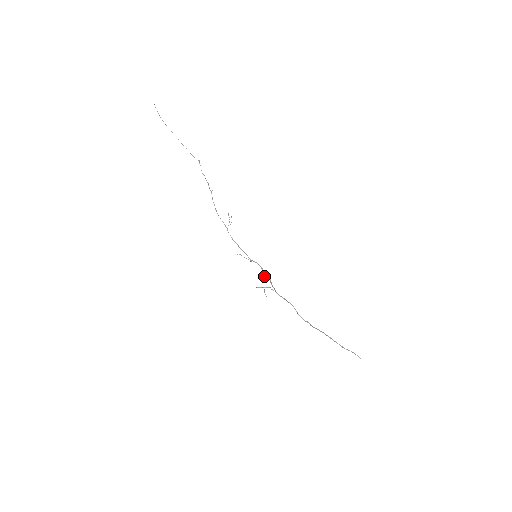
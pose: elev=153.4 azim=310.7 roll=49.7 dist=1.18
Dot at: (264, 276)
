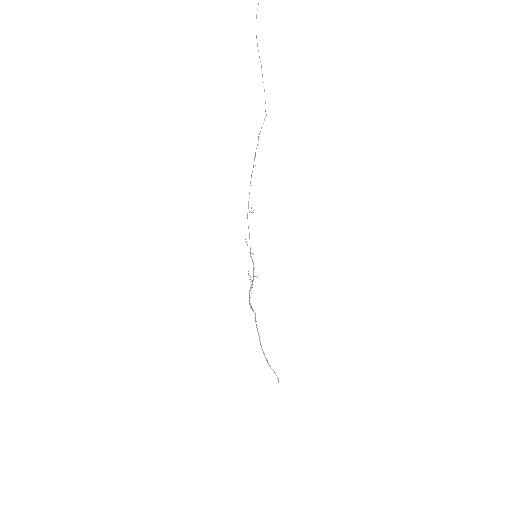
Dot at: (249, 279)
